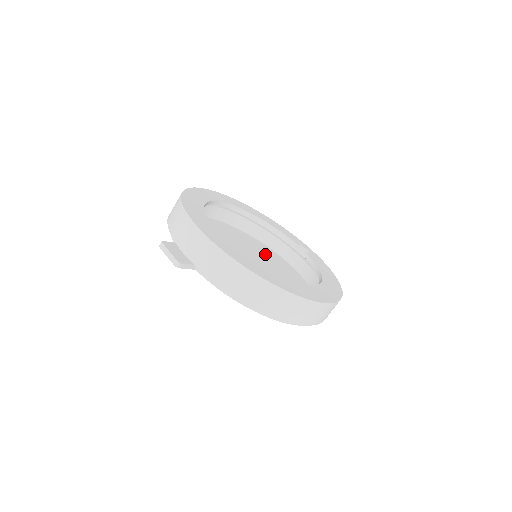
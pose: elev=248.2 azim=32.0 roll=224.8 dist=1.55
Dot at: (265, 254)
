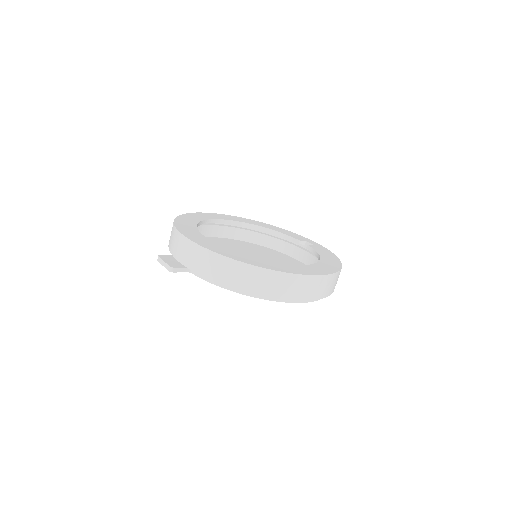
Dot at: (272, 256)
